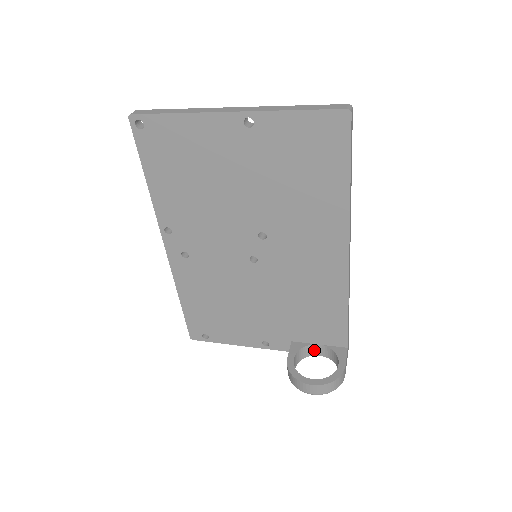
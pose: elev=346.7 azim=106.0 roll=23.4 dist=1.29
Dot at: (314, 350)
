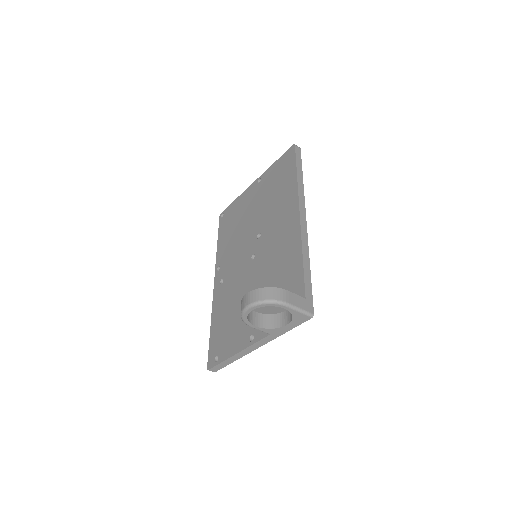
Dot at: (283, 320)
